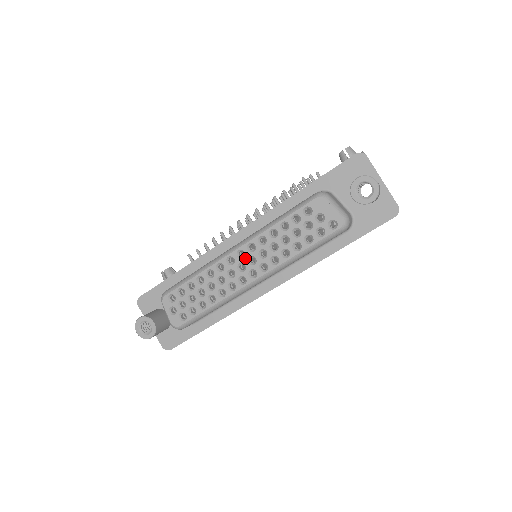
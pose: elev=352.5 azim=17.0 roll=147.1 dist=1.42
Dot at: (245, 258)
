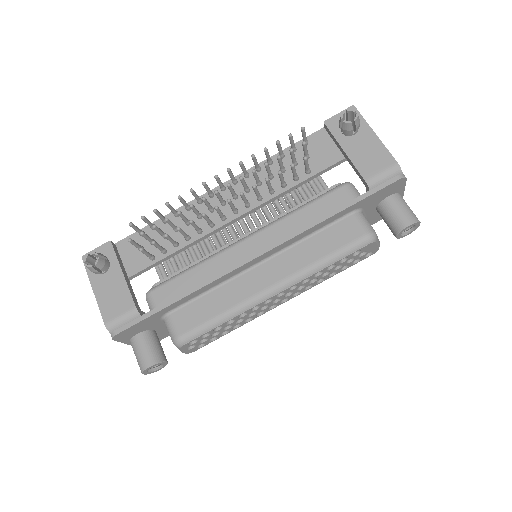
Dot at: (283, 295)
